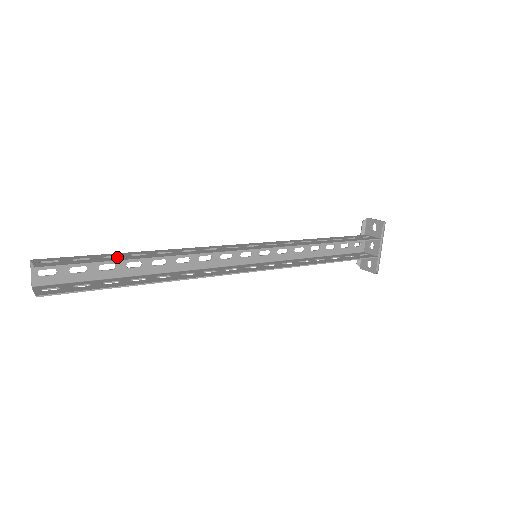
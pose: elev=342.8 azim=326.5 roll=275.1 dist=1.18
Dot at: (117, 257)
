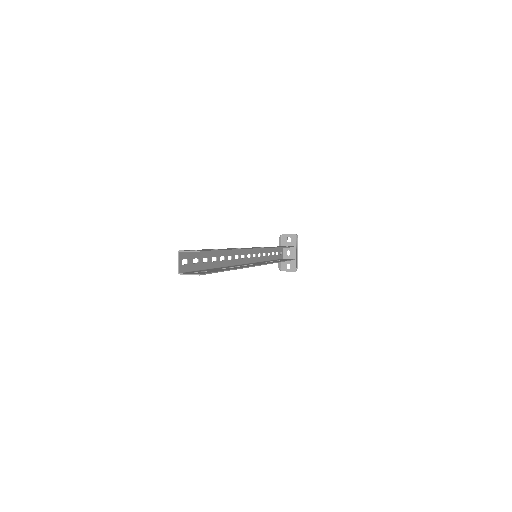
Dot at: (218, 249)
